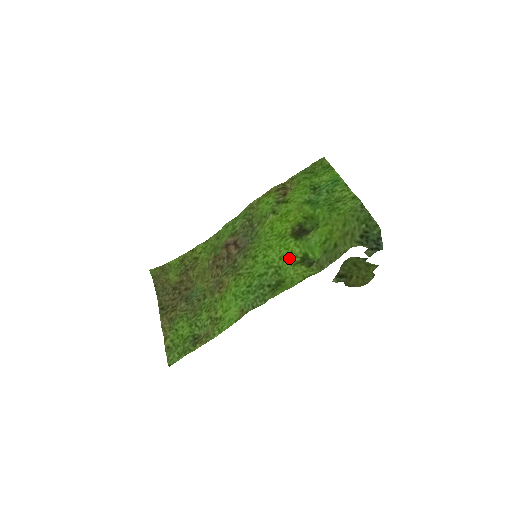
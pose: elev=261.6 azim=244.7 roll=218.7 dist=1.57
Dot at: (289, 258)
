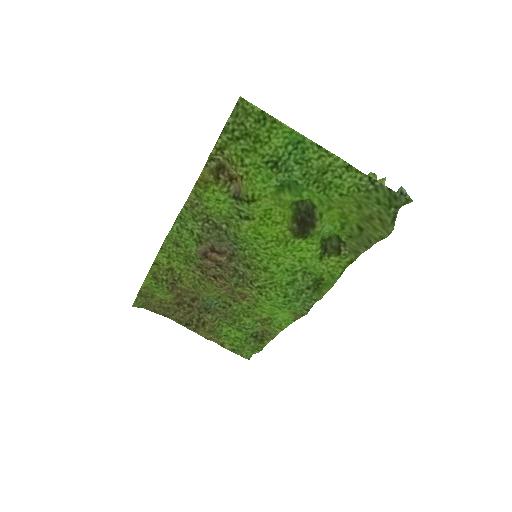
Dot at: (310, 257)
